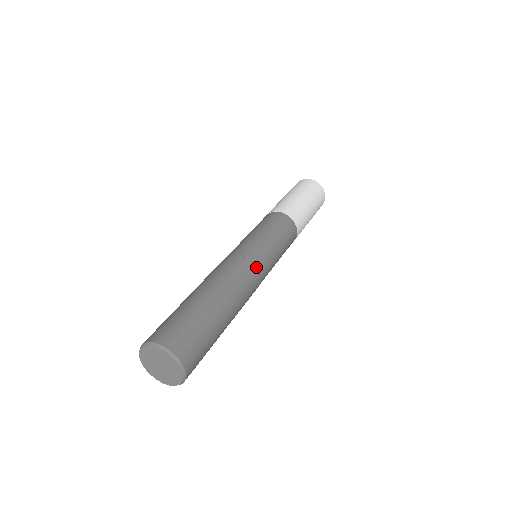
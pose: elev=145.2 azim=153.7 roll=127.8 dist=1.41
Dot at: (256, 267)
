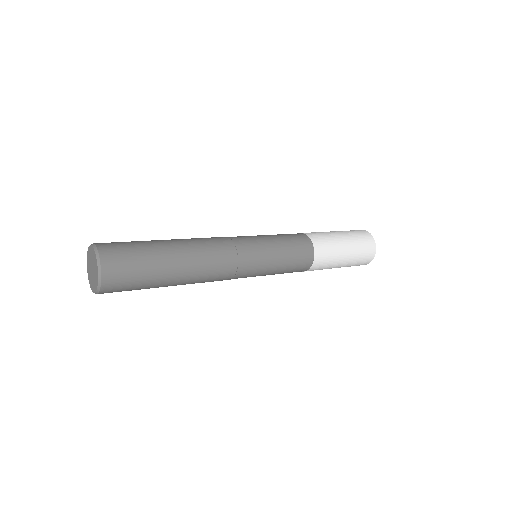
Dot at: (232, 240)
